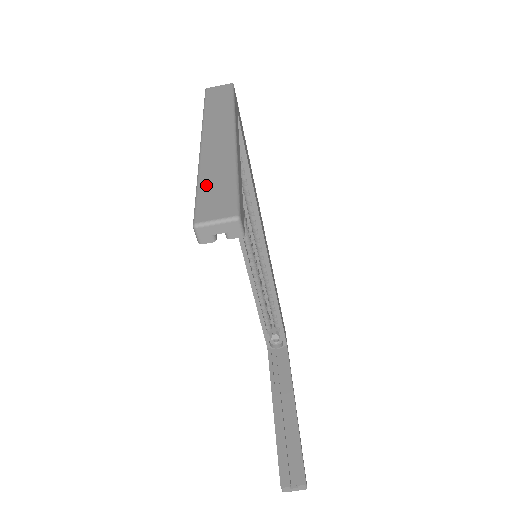
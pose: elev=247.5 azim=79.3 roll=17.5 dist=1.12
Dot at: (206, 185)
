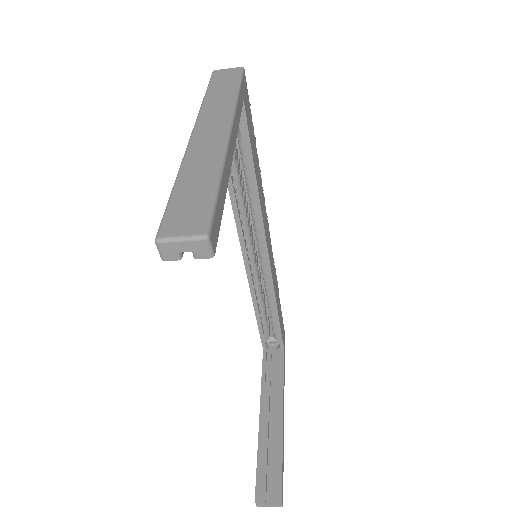
Dot at: (182, 190)
